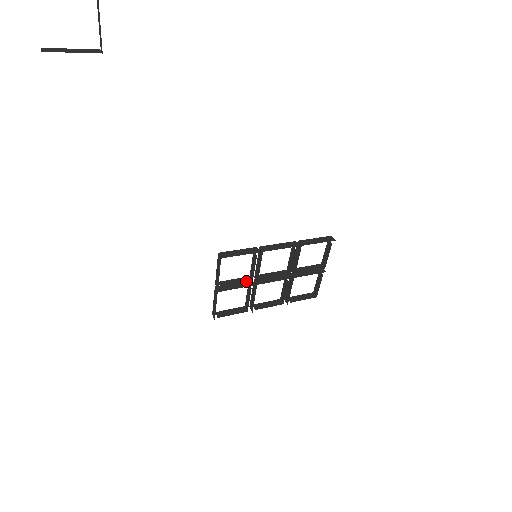
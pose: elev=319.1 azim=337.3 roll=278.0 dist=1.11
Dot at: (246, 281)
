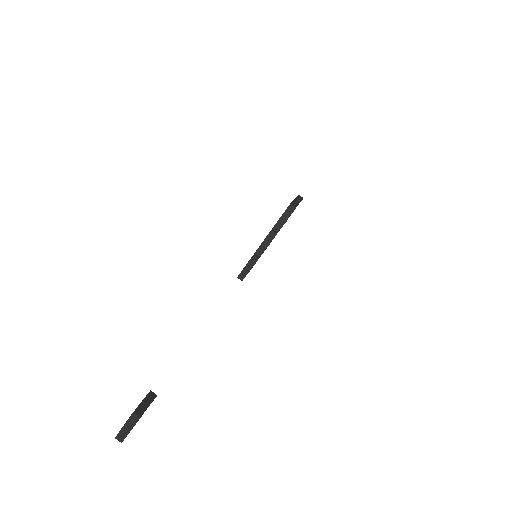
Dot at: occluded
